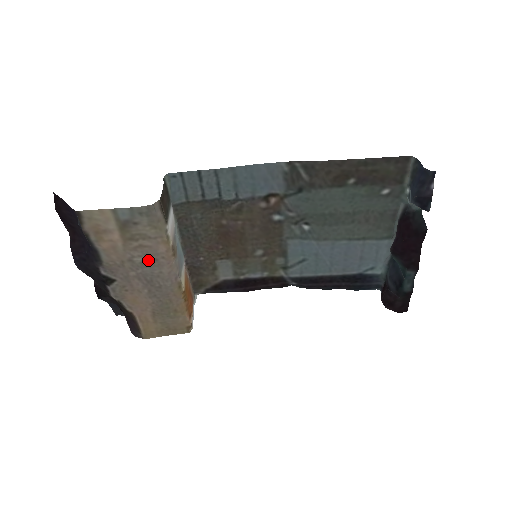
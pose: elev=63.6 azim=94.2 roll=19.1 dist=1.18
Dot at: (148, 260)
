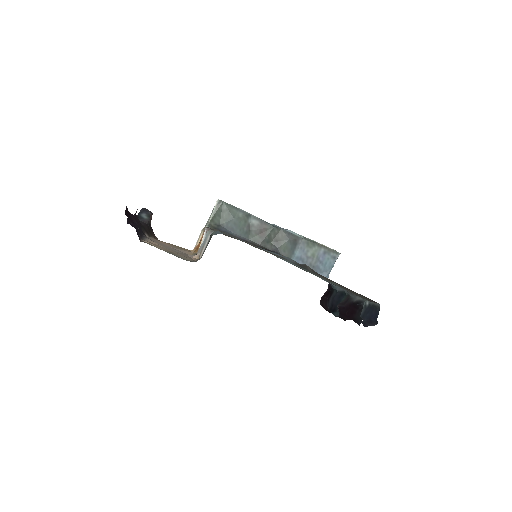
Dot at: (179, 253)
